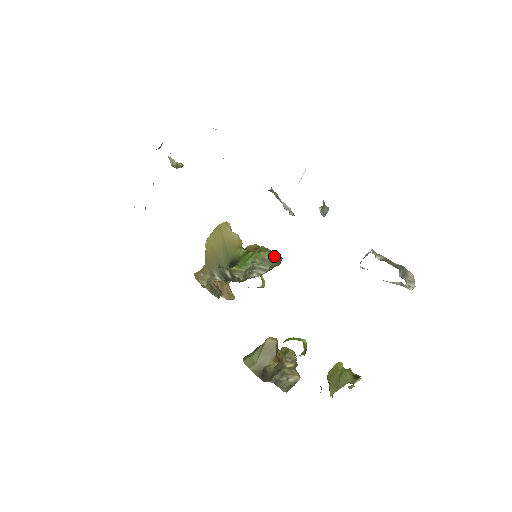
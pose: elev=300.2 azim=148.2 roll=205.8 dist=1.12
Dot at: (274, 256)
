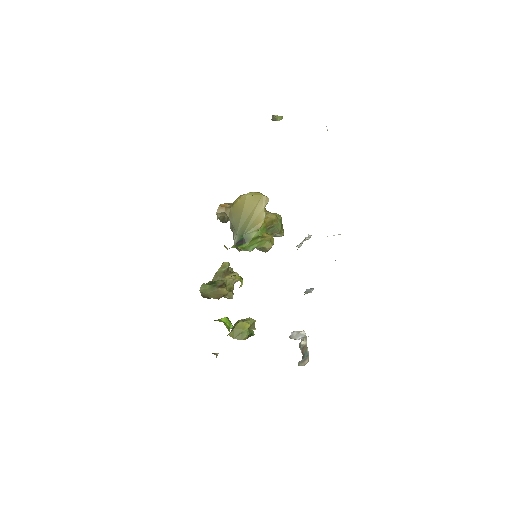
Dot at: (279, 234)
